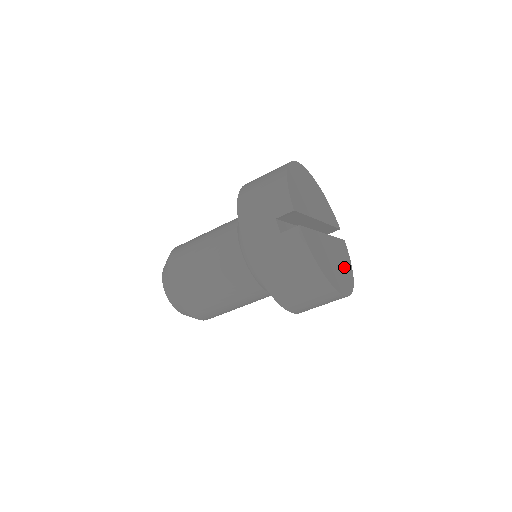
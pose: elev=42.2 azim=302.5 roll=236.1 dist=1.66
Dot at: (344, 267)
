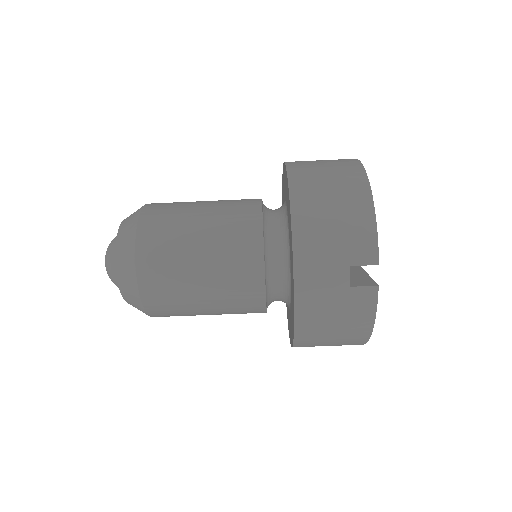
Dot at: occluded
